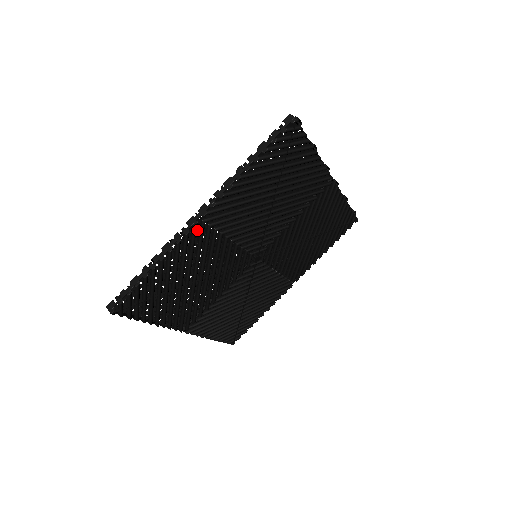
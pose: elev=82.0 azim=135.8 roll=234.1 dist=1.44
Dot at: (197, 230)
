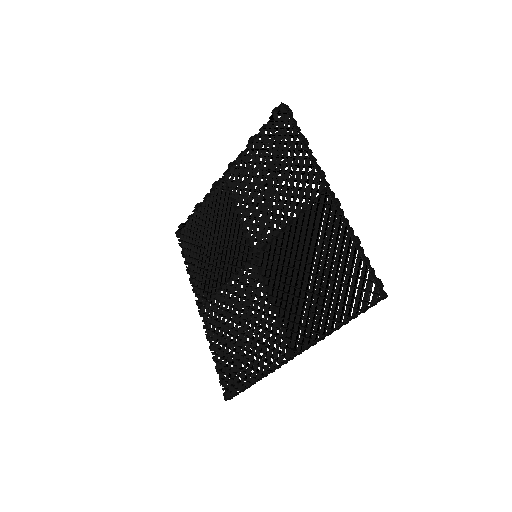
Dot at: occluded
